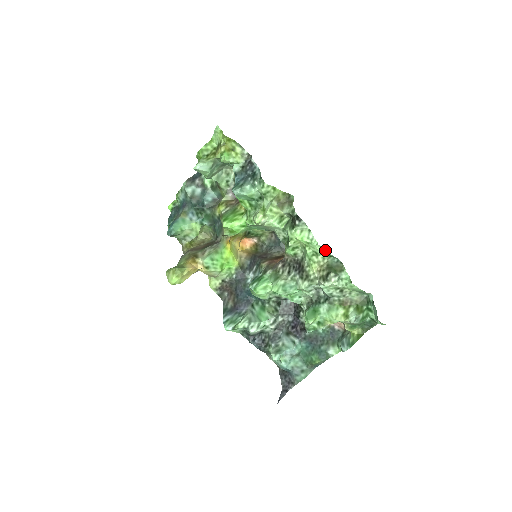
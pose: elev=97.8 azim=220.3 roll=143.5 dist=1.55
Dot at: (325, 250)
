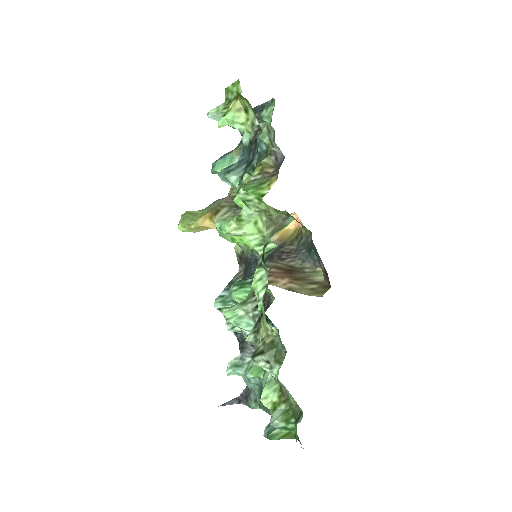
Dot at: occluded
